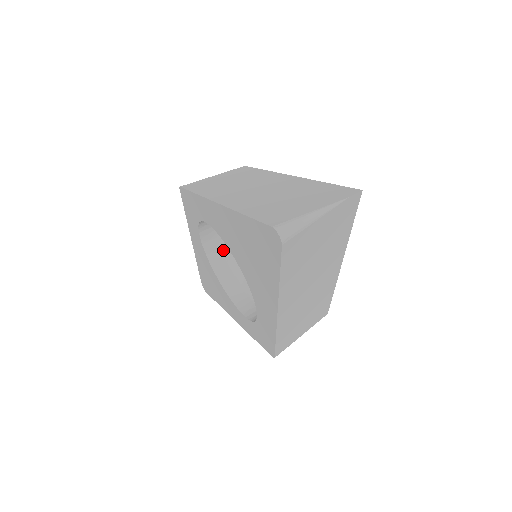
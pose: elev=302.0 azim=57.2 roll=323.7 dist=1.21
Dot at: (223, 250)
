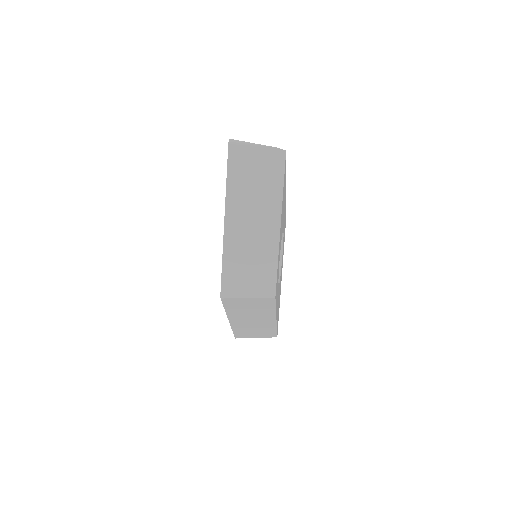
Dot at: occluded
